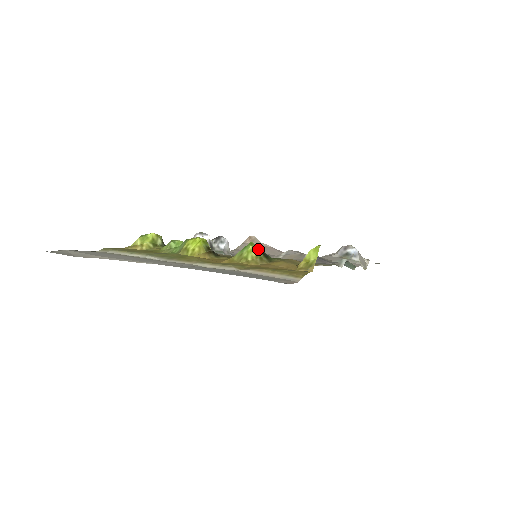
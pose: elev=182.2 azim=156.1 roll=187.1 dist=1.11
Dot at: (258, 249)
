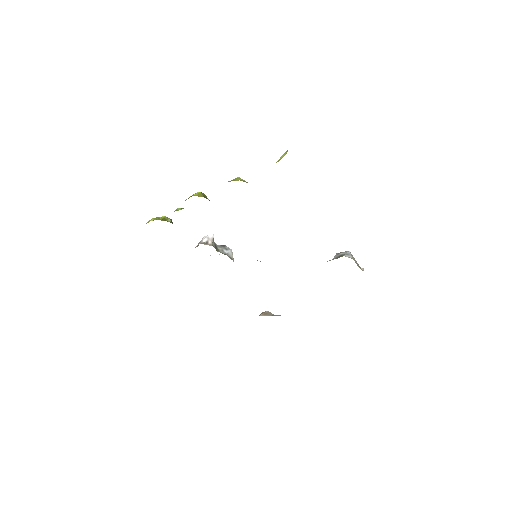
Dot at: (245, 181)
